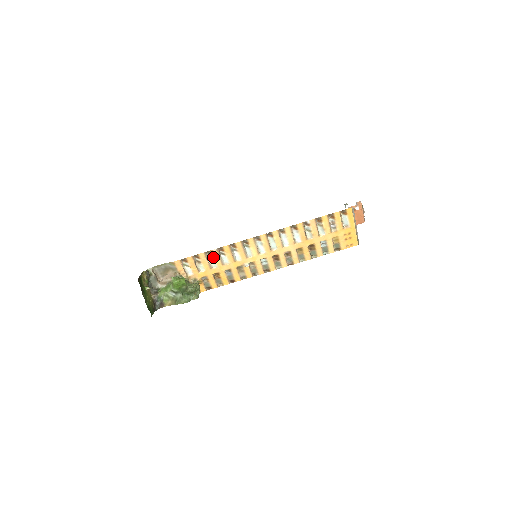
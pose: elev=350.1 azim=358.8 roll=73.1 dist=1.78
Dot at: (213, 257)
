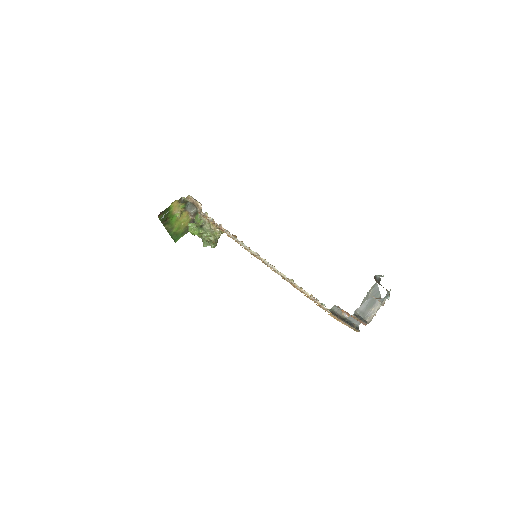
Dot at: occluded
